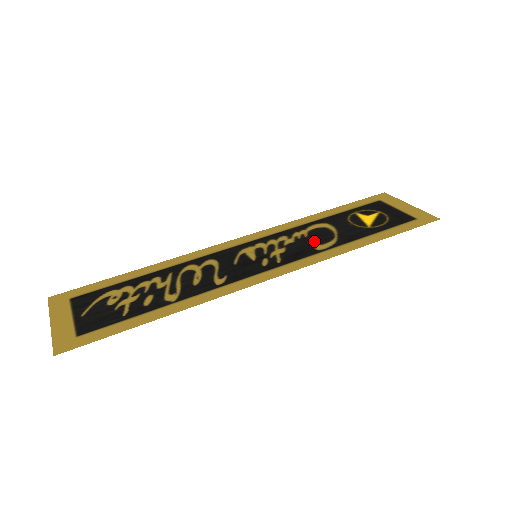
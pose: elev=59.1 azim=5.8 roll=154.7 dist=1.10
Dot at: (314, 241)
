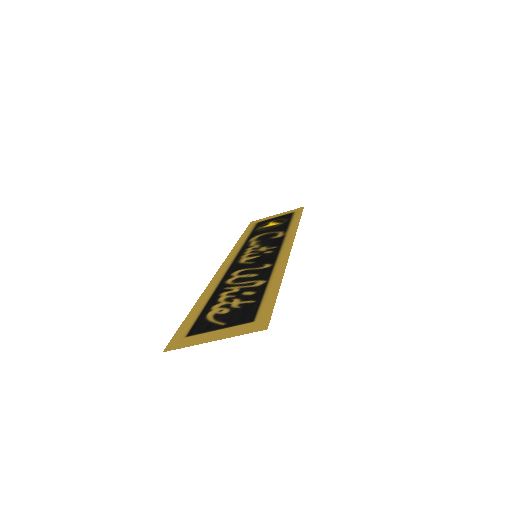
Dot at: (270, 238)
